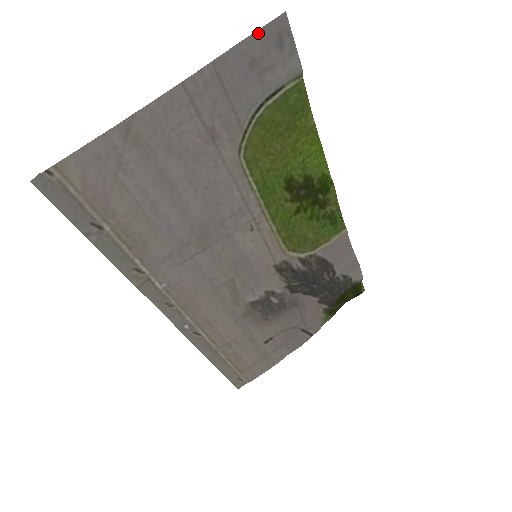
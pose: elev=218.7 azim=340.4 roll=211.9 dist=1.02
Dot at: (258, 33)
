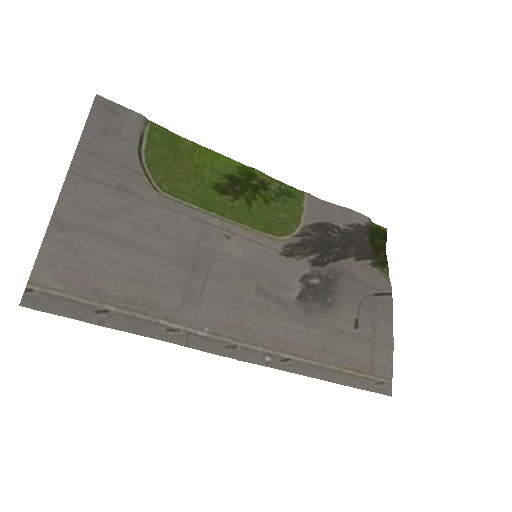
Dot at: (91, 115)
